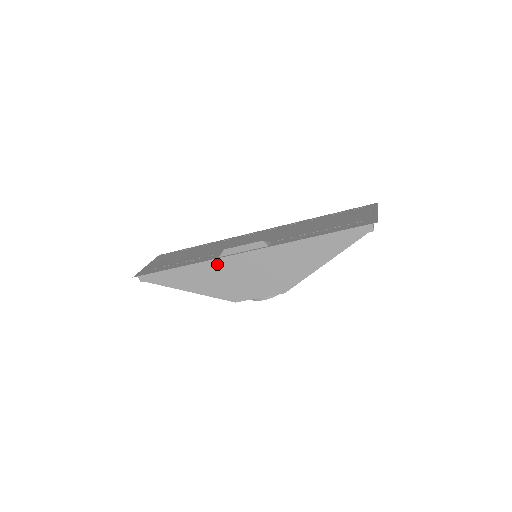
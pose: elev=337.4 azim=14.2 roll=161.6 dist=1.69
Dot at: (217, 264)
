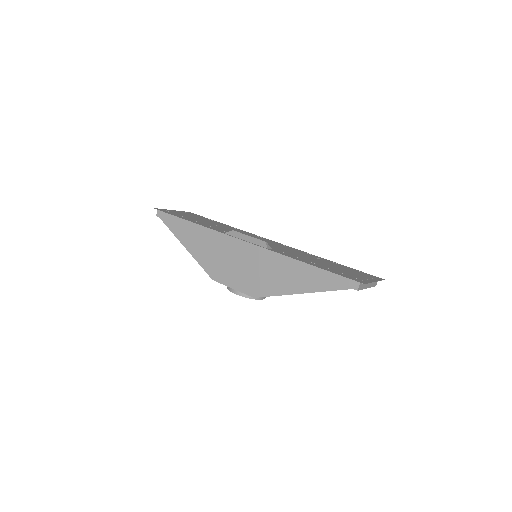
Dot at: (219, 238)
